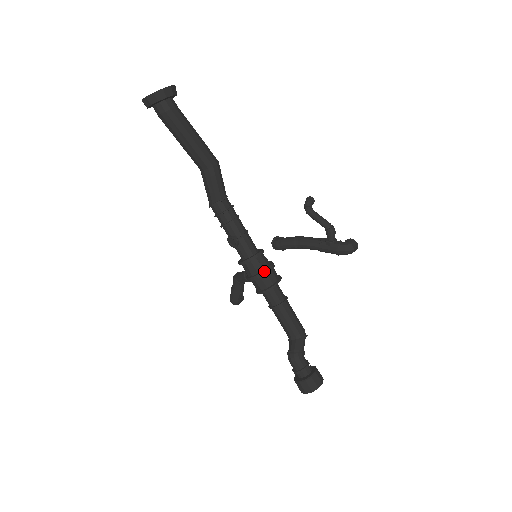
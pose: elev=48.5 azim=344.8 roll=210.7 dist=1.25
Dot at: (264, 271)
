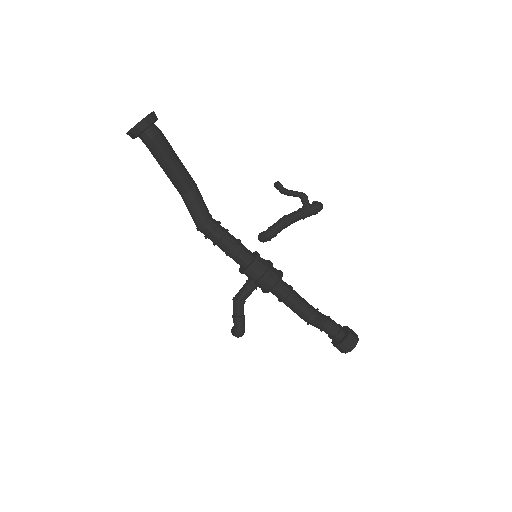
Dot at: (270, 263)
